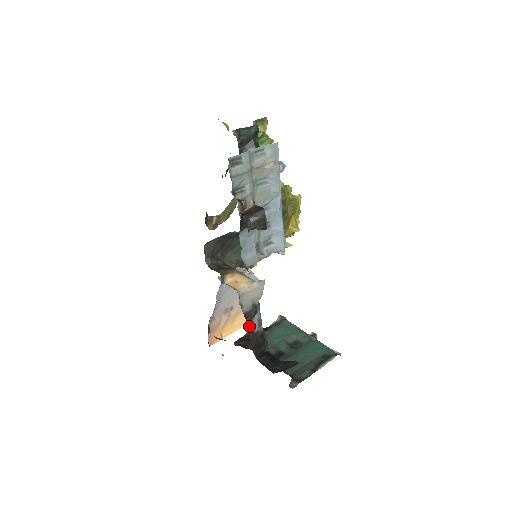
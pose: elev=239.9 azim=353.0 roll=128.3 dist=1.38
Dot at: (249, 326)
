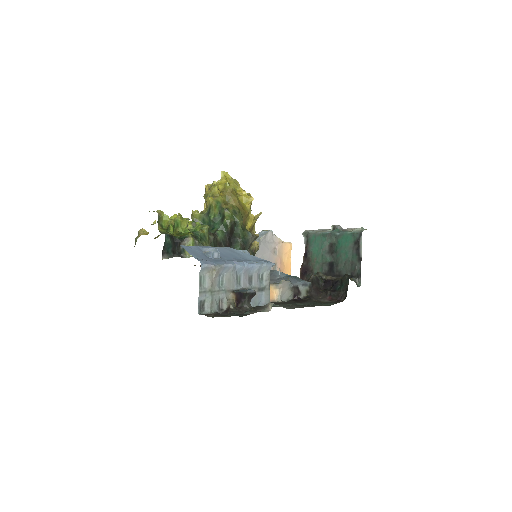
Dot at: (303, 295)
